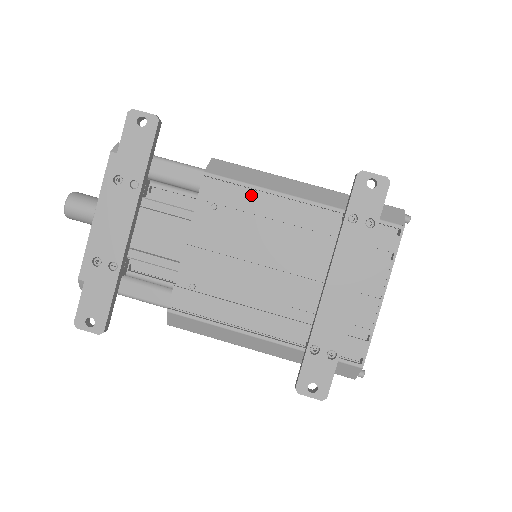
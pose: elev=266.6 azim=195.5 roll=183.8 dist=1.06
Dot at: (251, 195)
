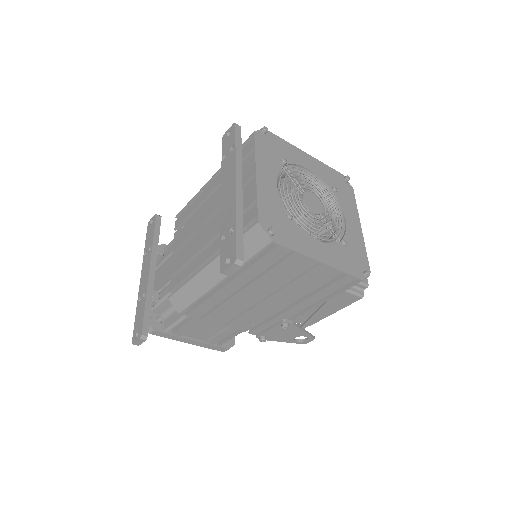
Dot at: (192, 203)
